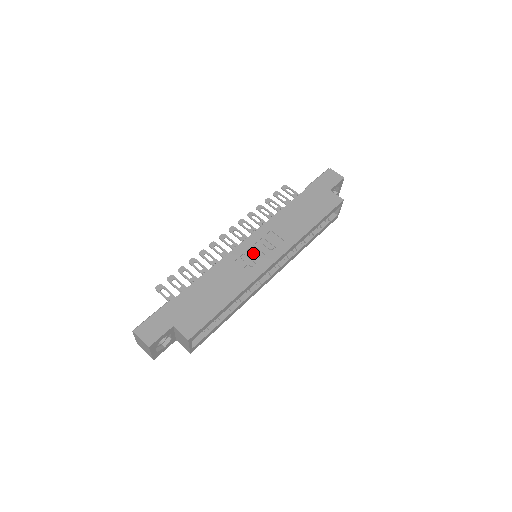
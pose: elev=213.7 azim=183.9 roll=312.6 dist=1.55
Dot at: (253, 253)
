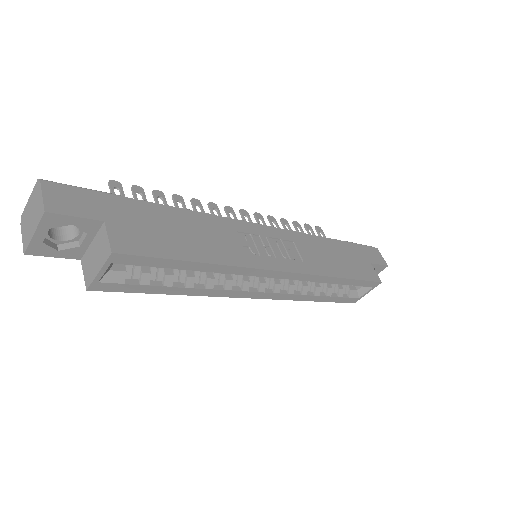
Dot at: (262, 243)
